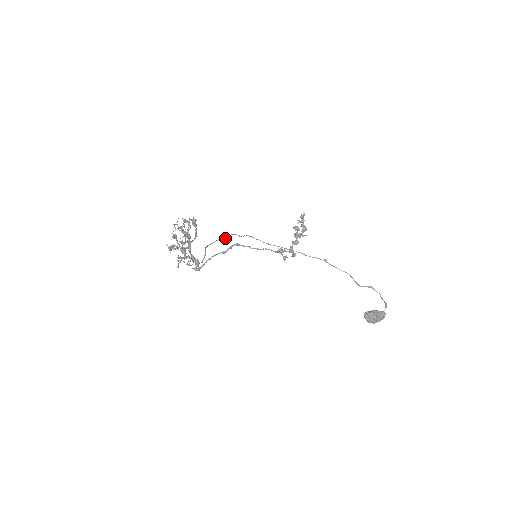
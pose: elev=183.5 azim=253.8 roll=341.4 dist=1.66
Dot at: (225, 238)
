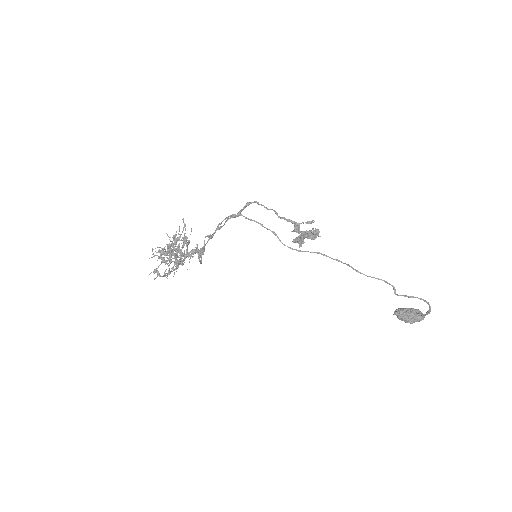
Dot at: (220, 228)
